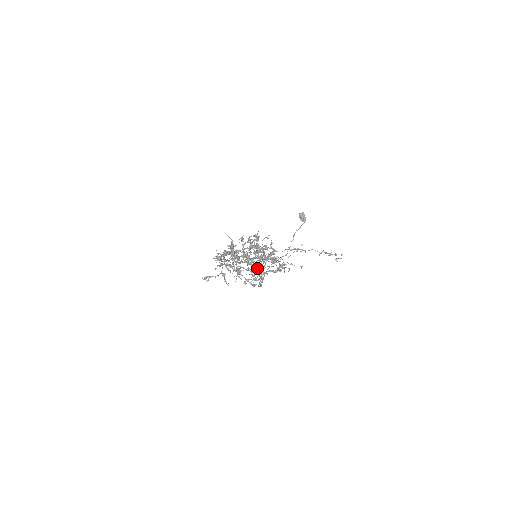
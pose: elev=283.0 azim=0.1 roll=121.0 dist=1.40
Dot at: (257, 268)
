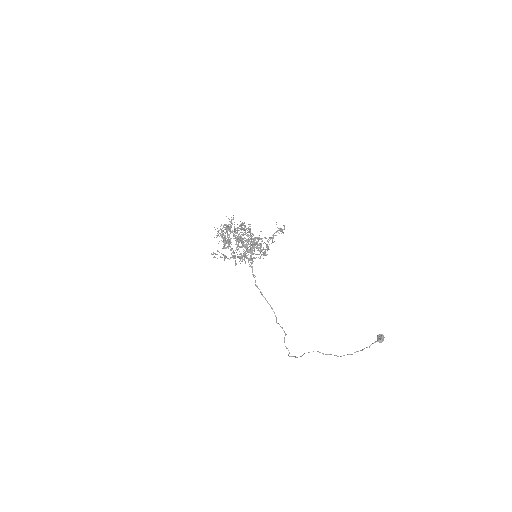
Dot at: occluded
